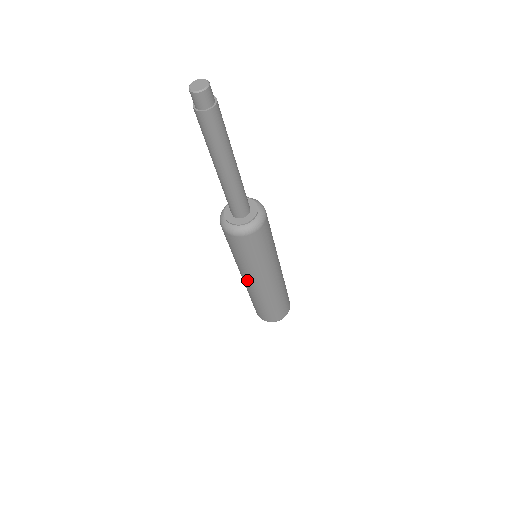
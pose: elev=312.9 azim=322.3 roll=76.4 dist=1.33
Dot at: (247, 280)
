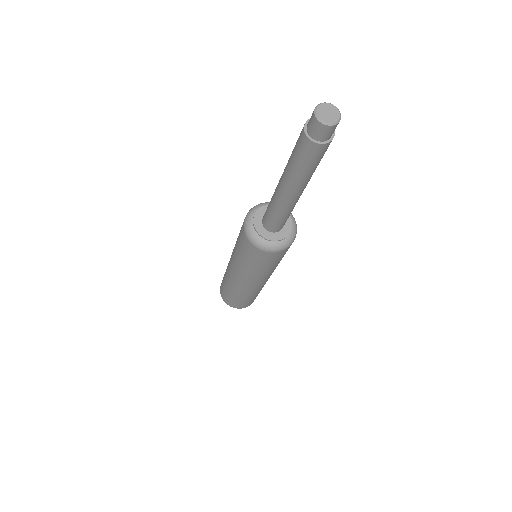
Dot at: (231, 265)
